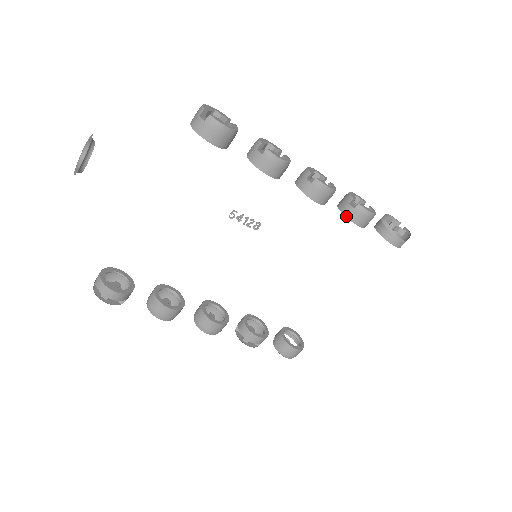
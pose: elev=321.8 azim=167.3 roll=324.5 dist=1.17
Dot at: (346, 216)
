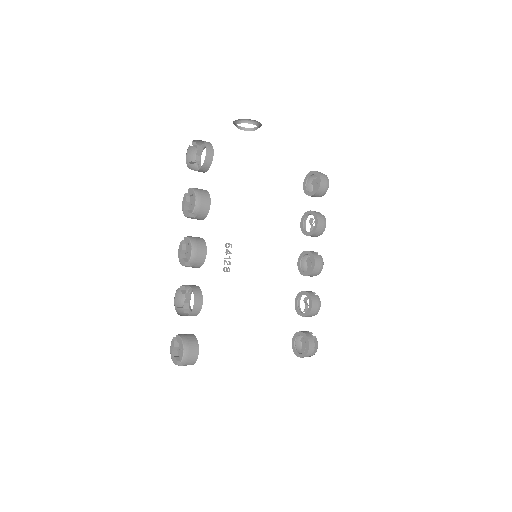
Dot at: (310, 294)
